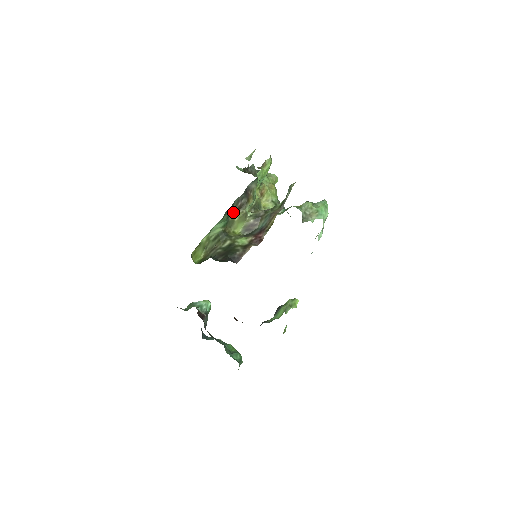
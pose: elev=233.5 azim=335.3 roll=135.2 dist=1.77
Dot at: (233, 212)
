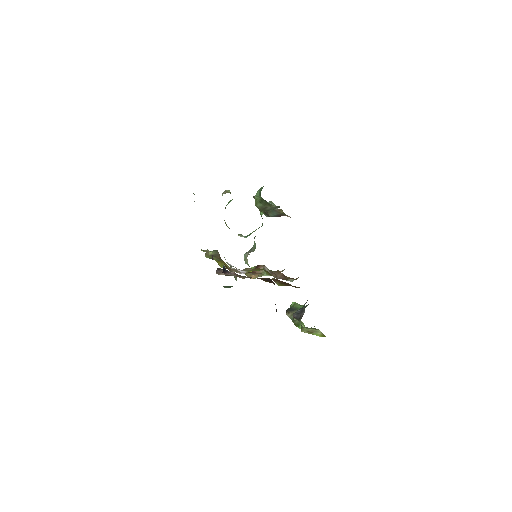
Dot at: occluded
